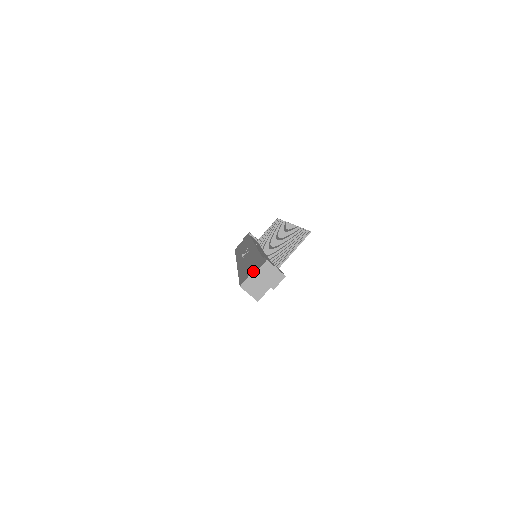
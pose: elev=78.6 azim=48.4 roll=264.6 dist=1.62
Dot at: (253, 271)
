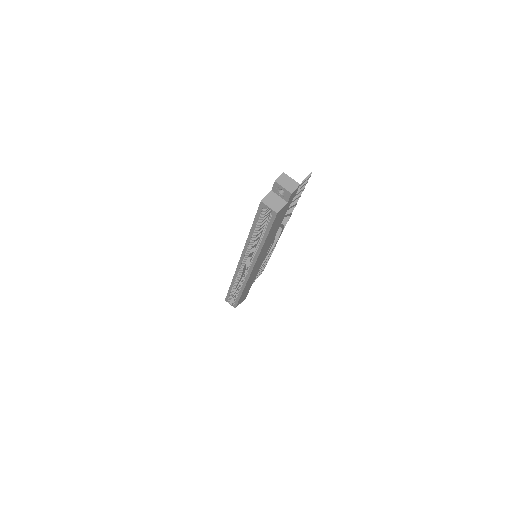
Dot at: (271, 190)
